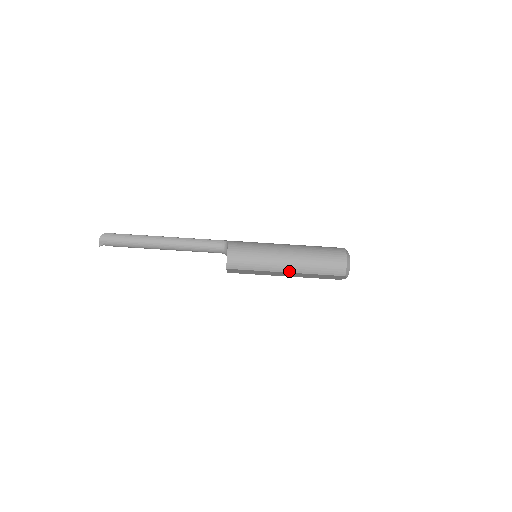
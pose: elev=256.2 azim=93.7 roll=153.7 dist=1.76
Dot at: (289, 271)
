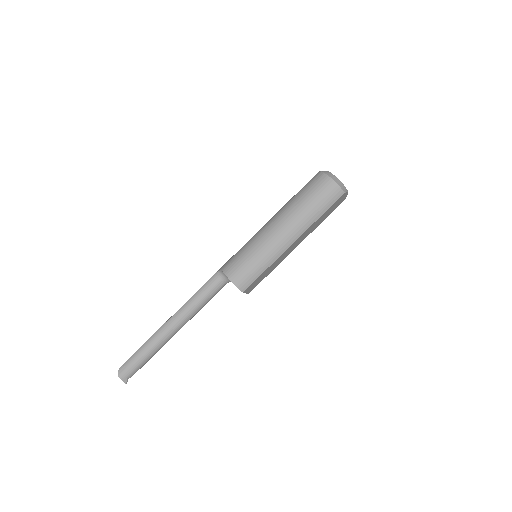
Dot at: (295, 239)
